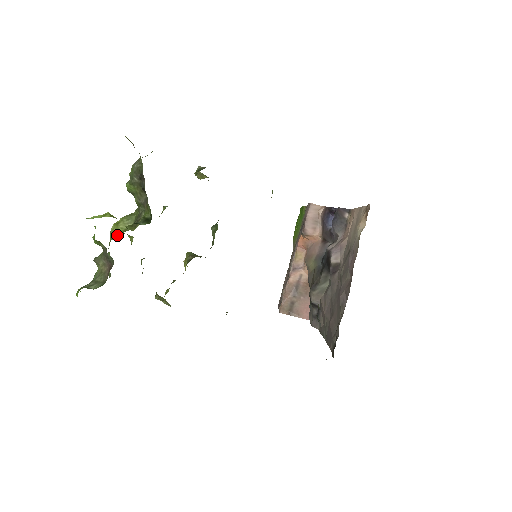
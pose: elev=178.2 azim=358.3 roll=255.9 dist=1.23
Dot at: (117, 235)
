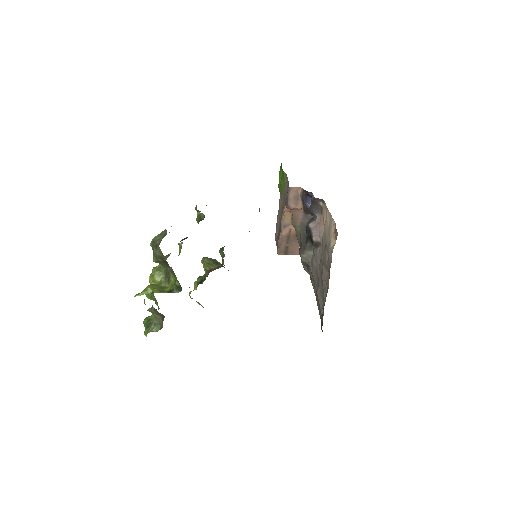
Dot at: occluded
